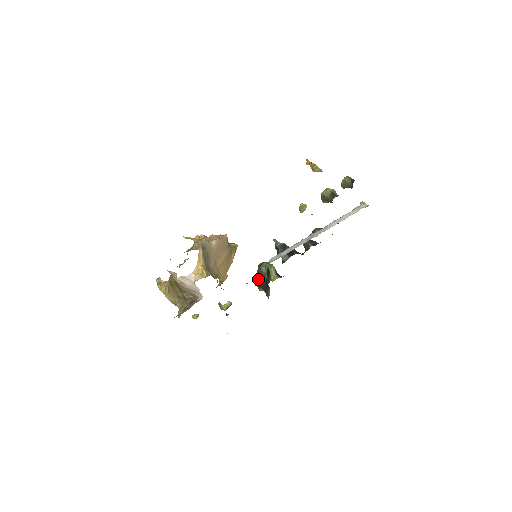
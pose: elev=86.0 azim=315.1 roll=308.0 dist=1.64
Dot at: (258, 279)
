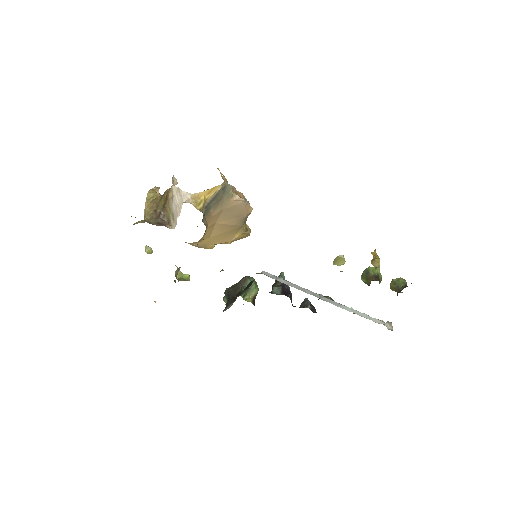
Dot at: (233, 287)
